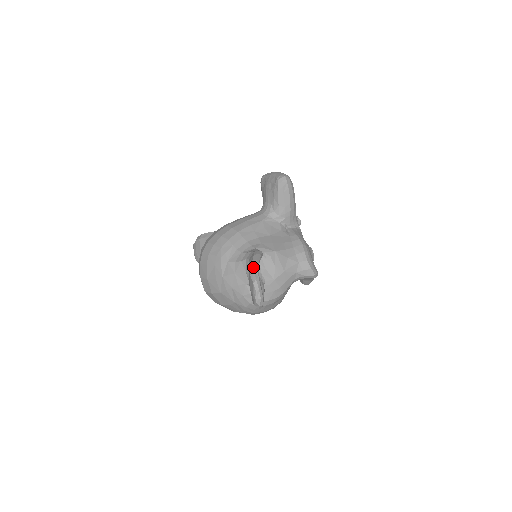
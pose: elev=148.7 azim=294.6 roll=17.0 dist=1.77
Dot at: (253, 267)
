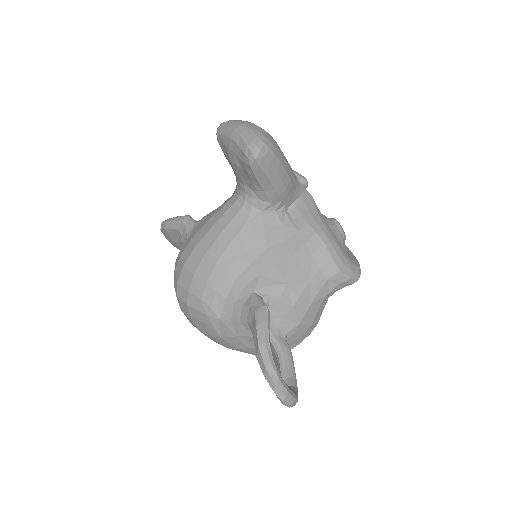
Dot at: (263, 363)
